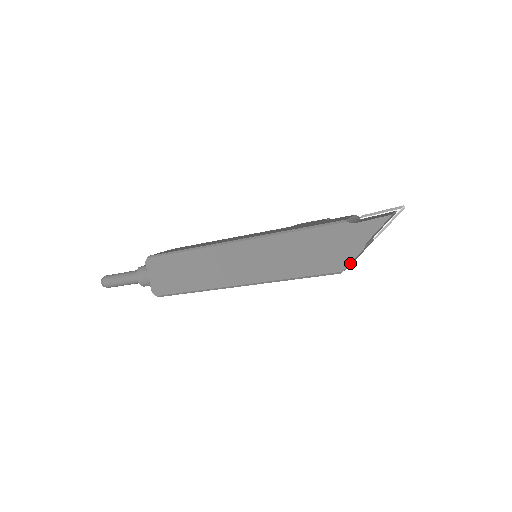
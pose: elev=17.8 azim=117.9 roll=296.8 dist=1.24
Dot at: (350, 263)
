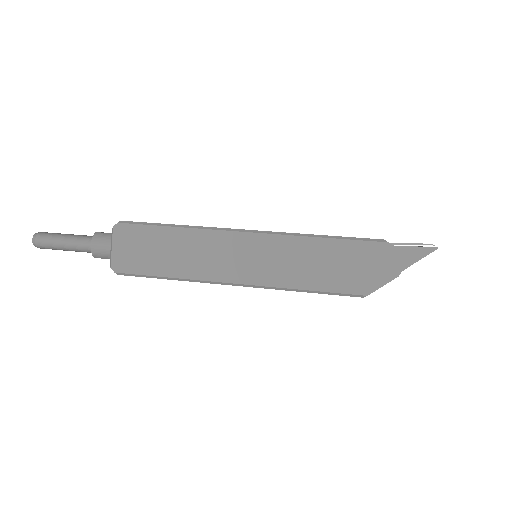
Dot at: (378, 288)
